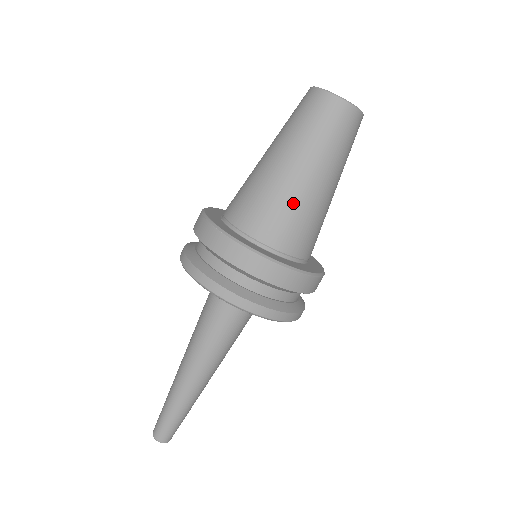
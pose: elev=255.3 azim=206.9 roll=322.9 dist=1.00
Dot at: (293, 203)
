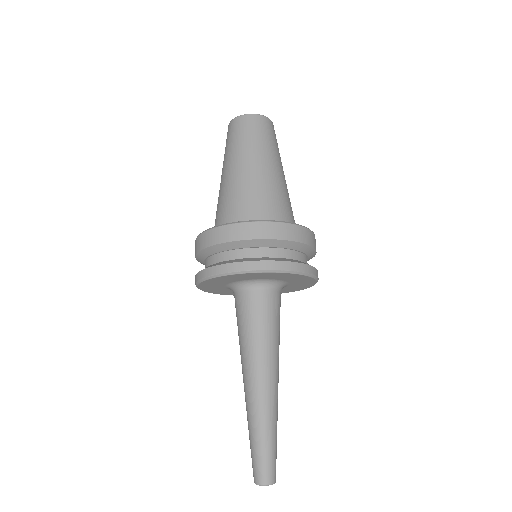
Dot at: (251, 186)
